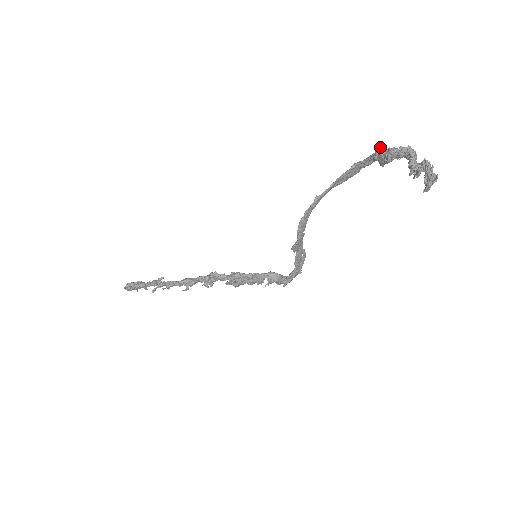
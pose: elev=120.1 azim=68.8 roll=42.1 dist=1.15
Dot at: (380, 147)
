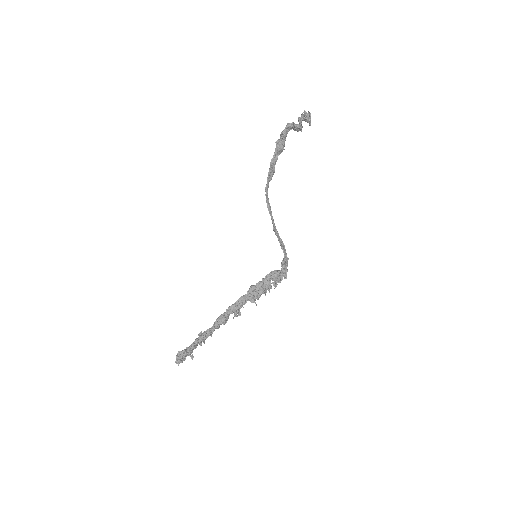
Dot at: (276, 141)
